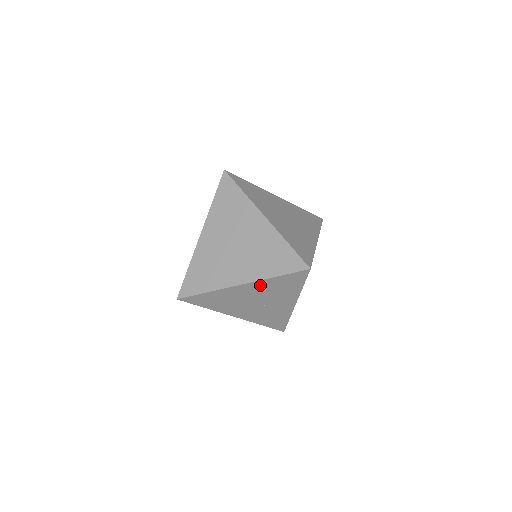
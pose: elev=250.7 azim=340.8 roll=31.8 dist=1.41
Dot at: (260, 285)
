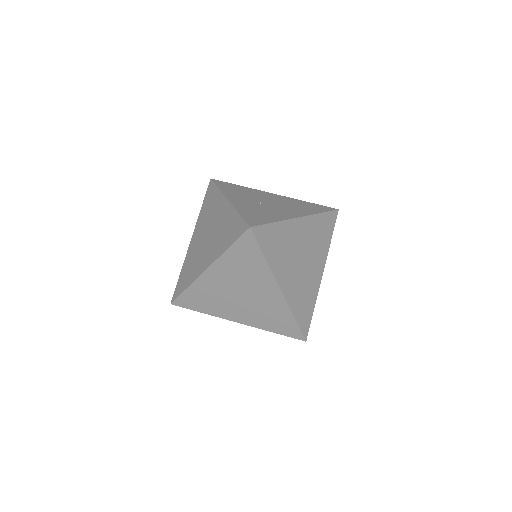
Dot at: occluded
